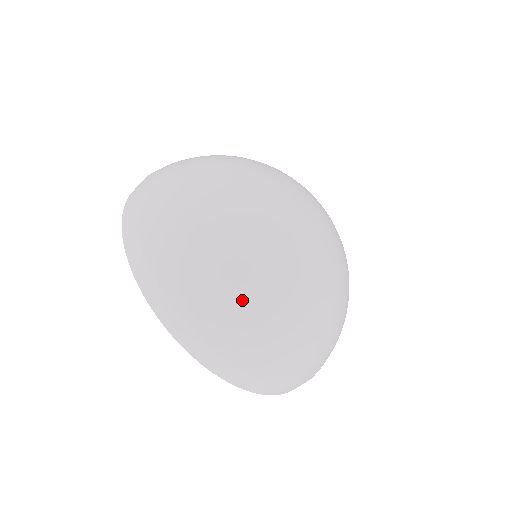
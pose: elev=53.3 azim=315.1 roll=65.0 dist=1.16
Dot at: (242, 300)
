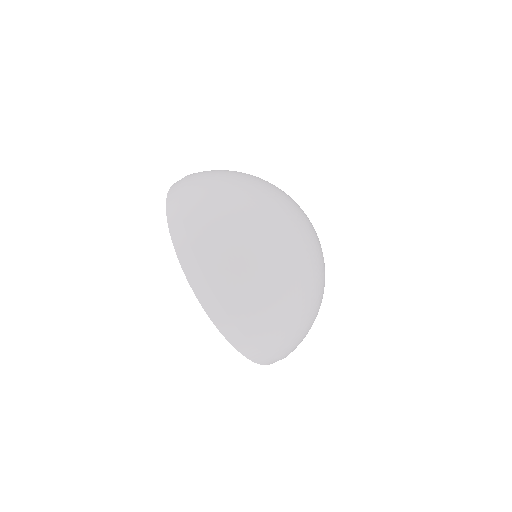
Dot at: (304, 332)
